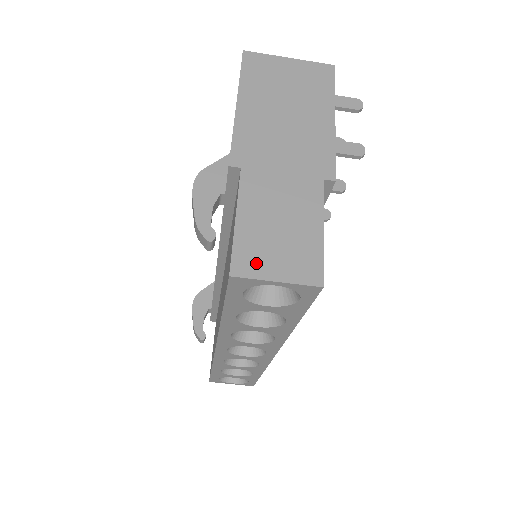
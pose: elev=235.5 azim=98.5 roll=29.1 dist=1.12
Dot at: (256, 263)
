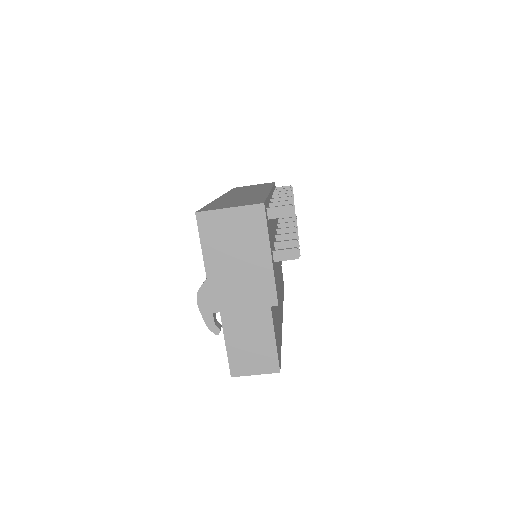
Dot at: (243, 368)
